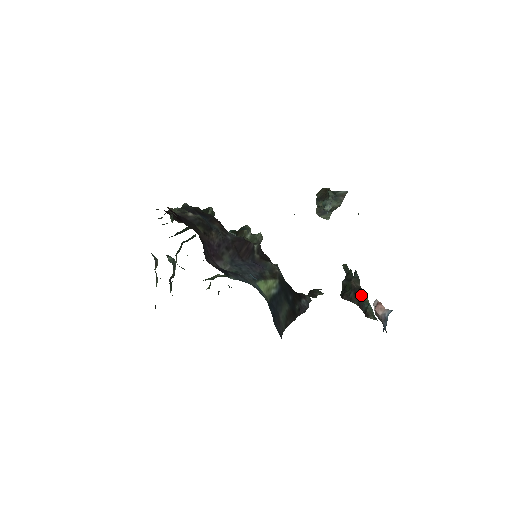
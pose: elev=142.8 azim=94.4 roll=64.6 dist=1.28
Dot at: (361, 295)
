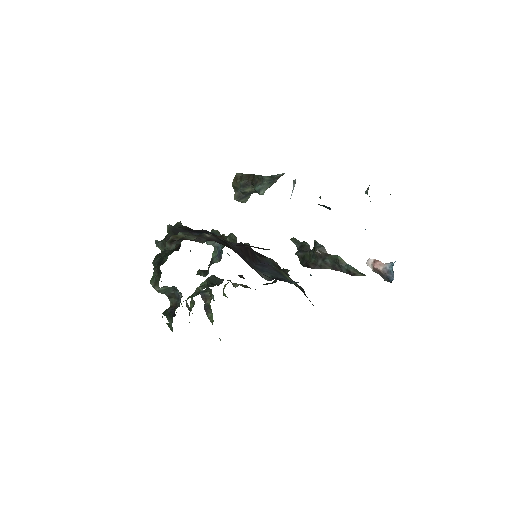
Dot at: (333, 260)
